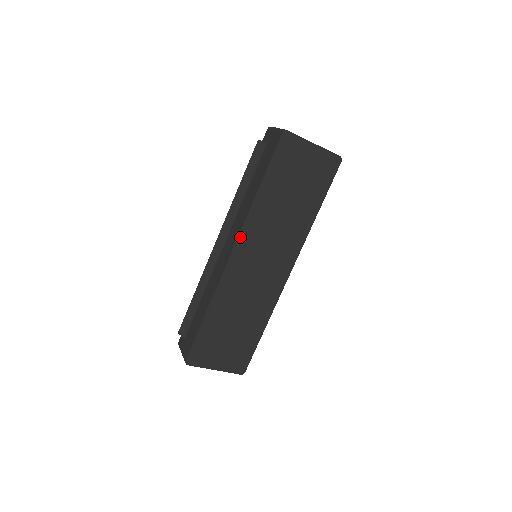
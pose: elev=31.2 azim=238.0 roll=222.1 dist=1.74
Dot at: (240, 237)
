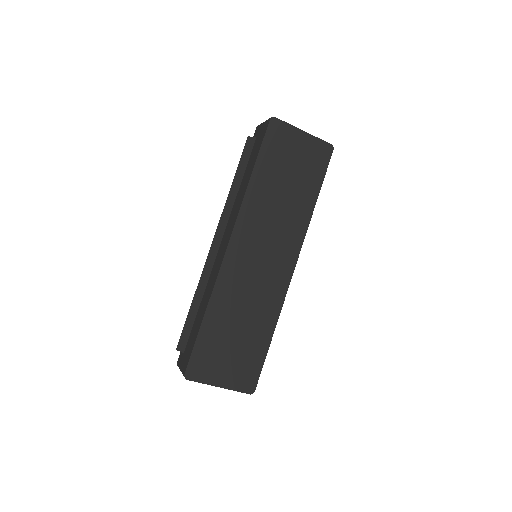
Dot at: (236, 227)
